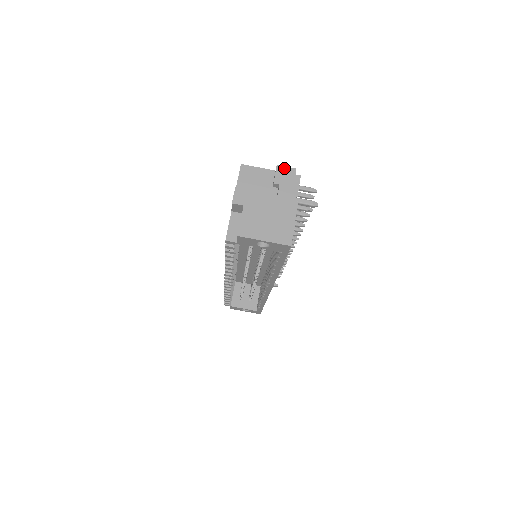
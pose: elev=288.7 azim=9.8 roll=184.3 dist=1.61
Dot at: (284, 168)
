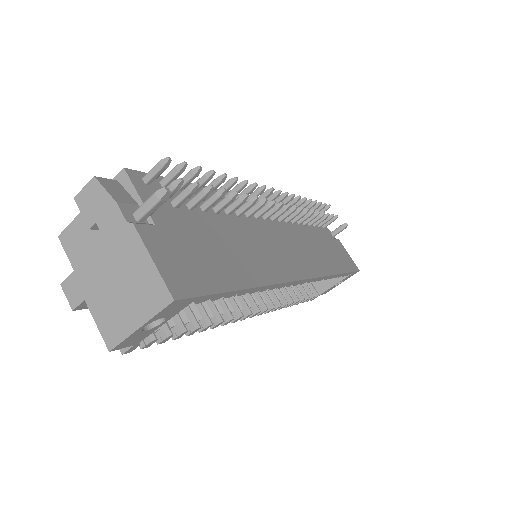
Dot at: (83, 193)
